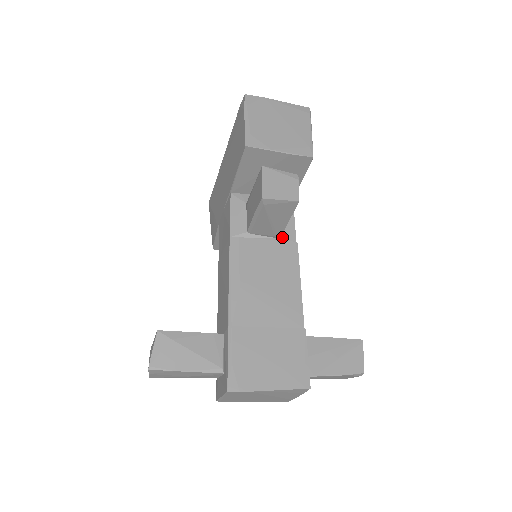
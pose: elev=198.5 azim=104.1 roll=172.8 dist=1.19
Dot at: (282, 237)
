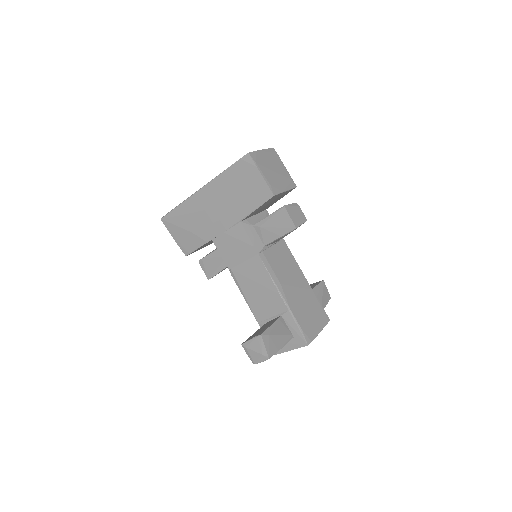
Dot at: occluded
